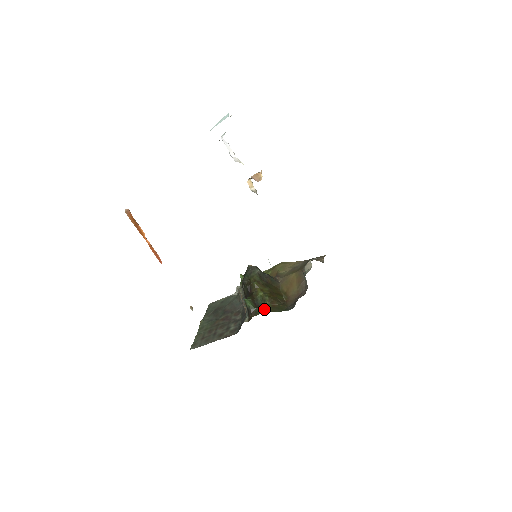
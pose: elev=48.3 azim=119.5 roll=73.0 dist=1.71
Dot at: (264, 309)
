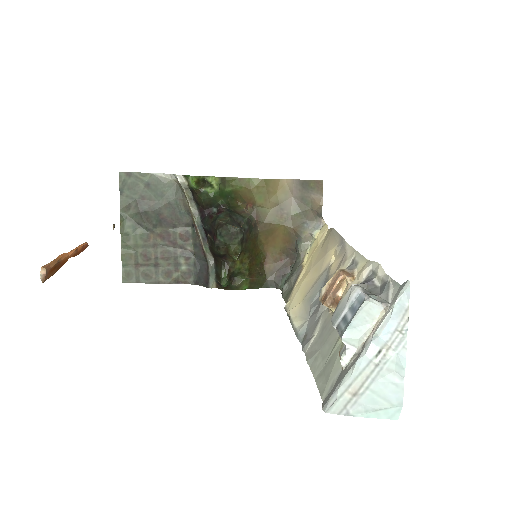
Dot at: (241, 287)
